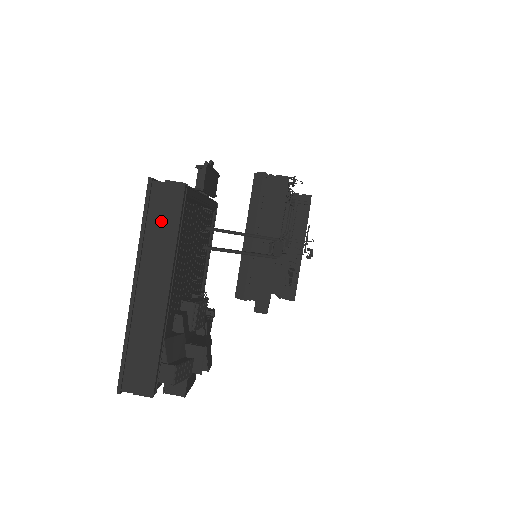
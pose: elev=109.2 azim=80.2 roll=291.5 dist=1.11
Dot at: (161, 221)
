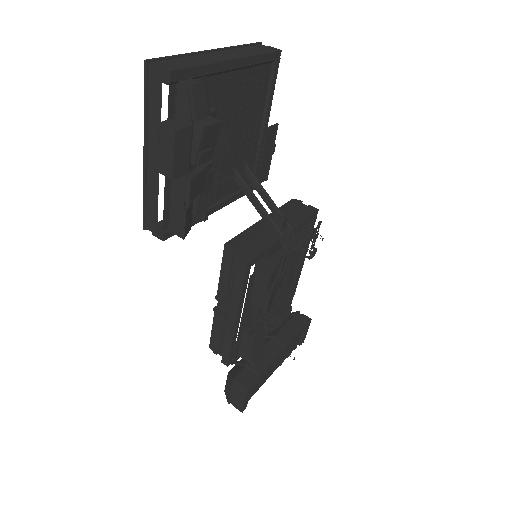
Dot at: (254, 49)
